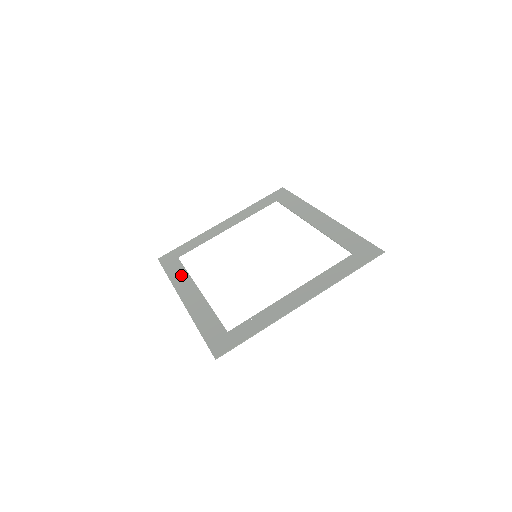
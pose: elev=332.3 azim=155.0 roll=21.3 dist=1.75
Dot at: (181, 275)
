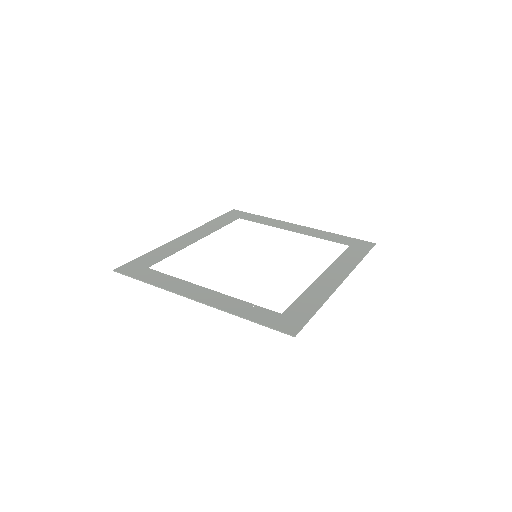
Dot at: (215, 225)
